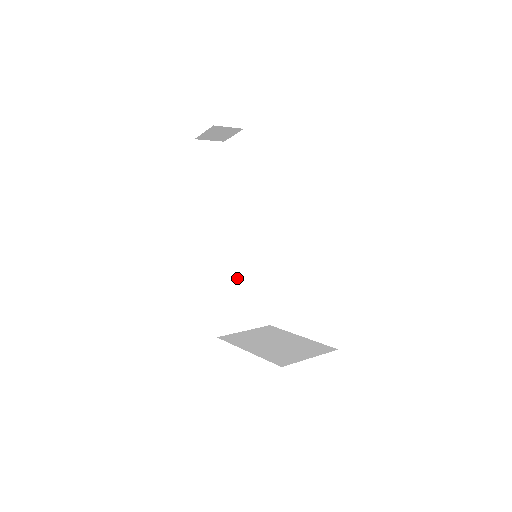
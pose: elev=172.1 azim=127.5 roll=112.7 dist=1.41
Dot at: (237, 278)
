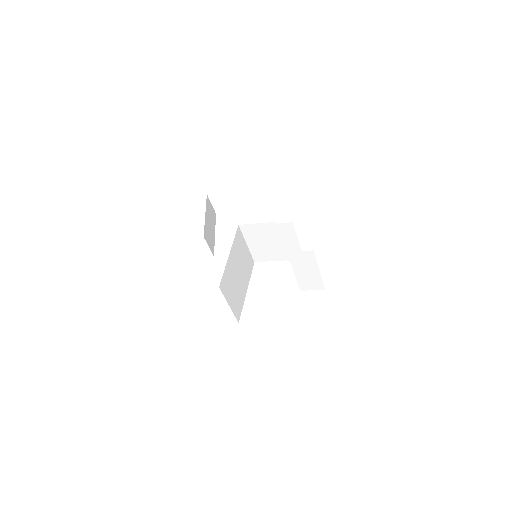
Dot at: (238, 264)
